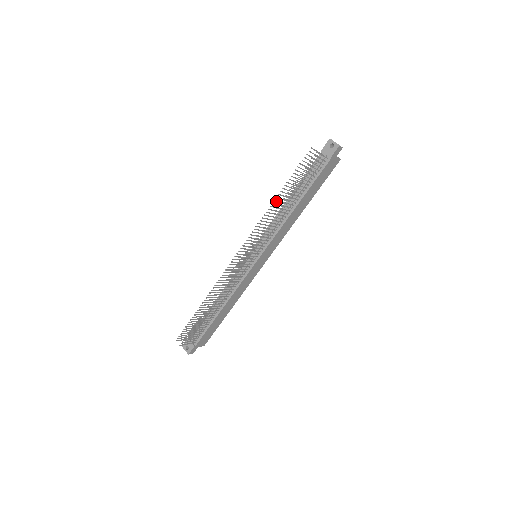
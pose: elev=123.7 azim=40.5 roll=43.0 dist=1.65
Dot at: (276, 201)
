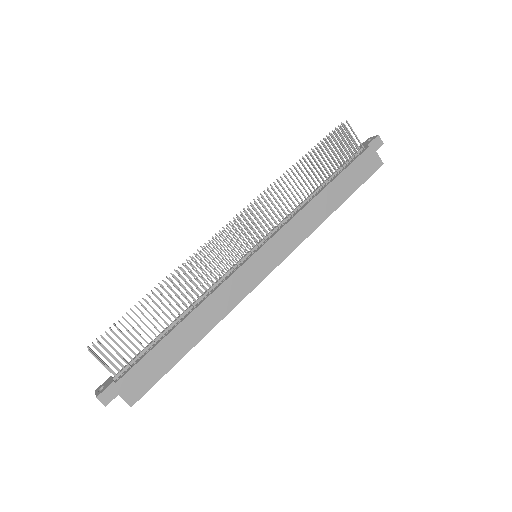
Dot at: occluded
